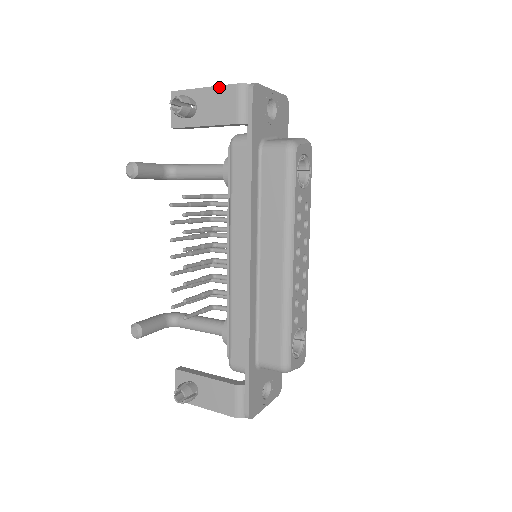
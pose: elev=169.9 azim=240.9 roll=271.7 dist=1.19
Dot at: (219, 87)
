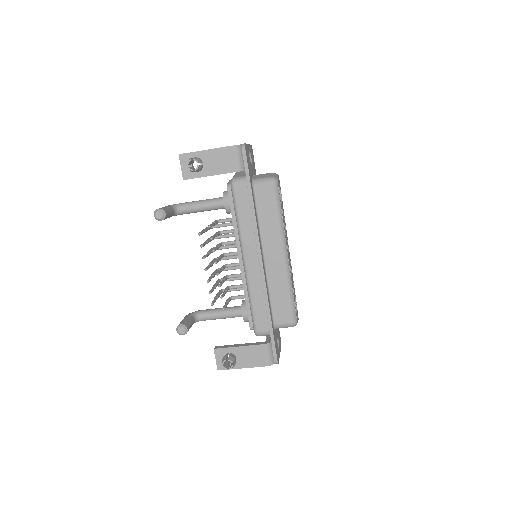
Dot at: (219, 149)
